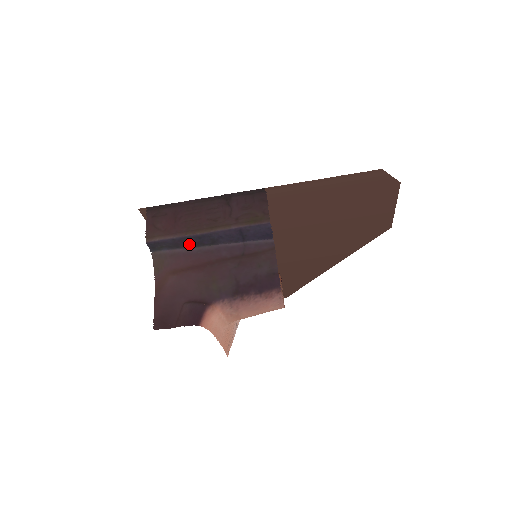
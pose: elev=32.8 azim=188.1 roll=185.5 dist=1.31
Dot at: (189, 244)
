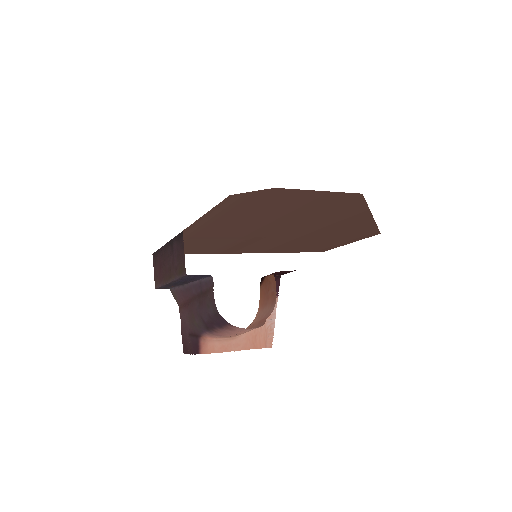
Dot at: (176, 285)
